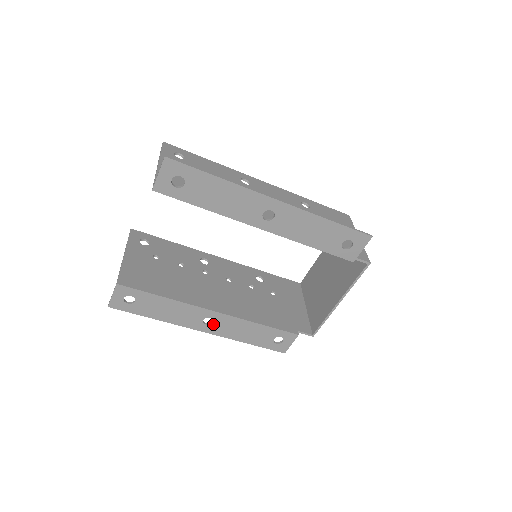
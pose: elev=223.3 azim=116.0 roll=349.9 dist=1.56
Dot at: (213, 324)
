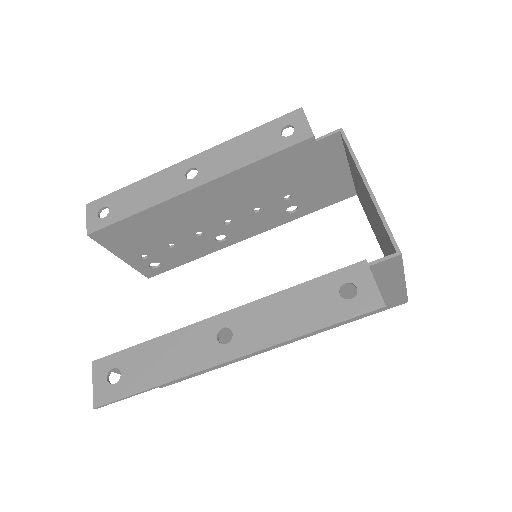
Dot at: (235, 336)
